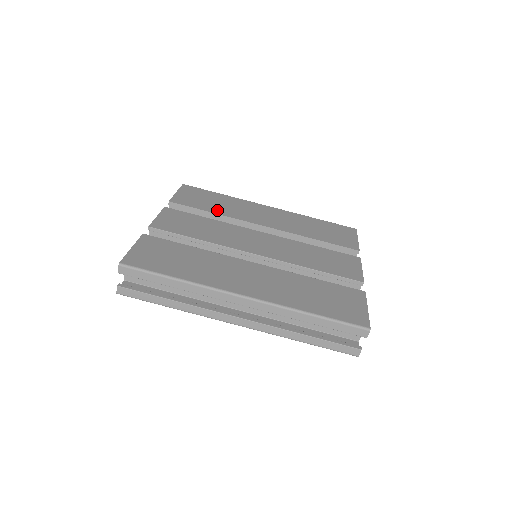
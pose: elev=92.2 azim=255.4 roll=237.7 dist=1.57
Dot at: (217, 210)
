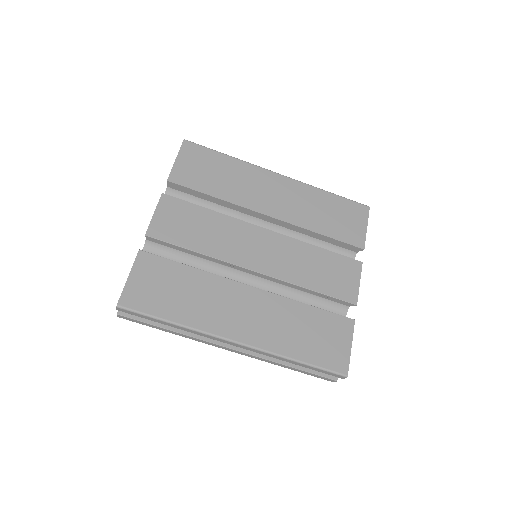
Dot at: (220, 191)
